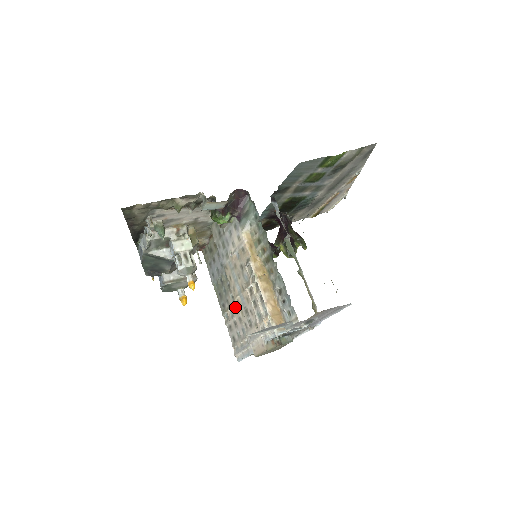
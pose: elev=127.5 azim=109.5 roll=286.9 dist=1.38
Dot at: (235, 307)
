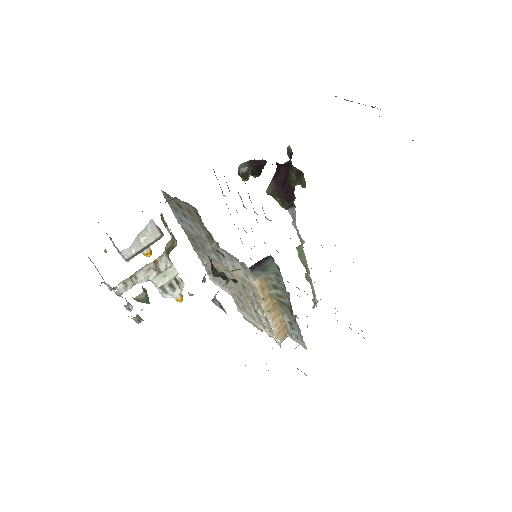
Dot at: occluded
